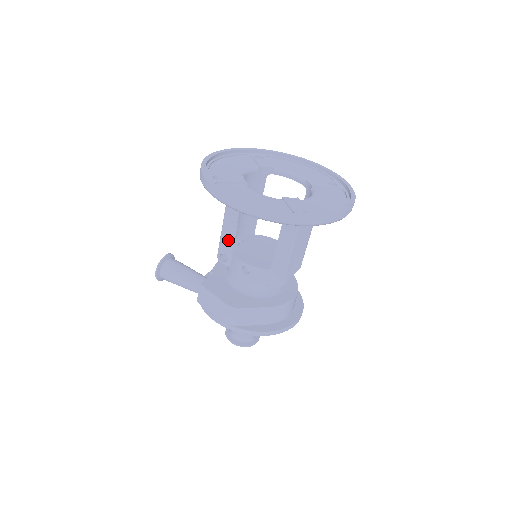
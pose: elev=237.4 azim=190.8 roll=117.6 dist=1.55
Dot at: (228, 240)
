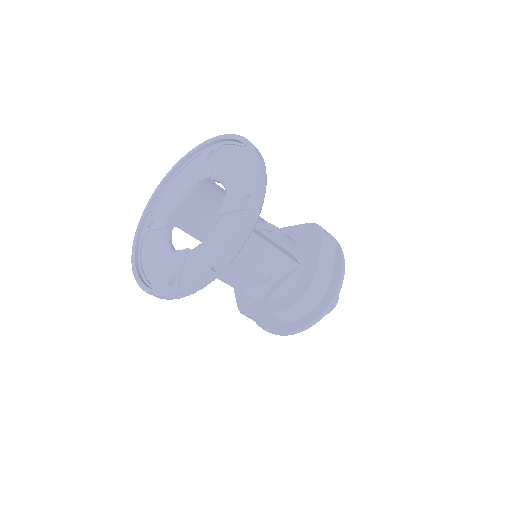
Dot at: occluded
